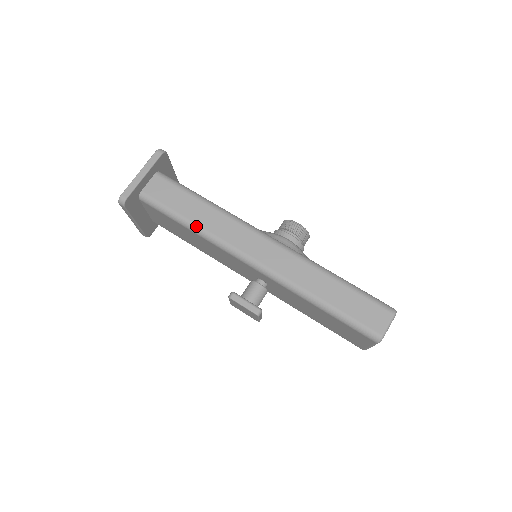
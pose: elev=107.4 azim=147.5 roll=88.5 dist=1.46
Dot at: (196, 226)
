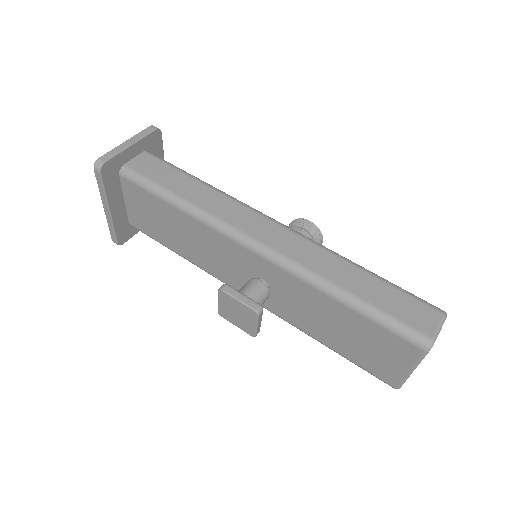
Dot at: (186, 202)
